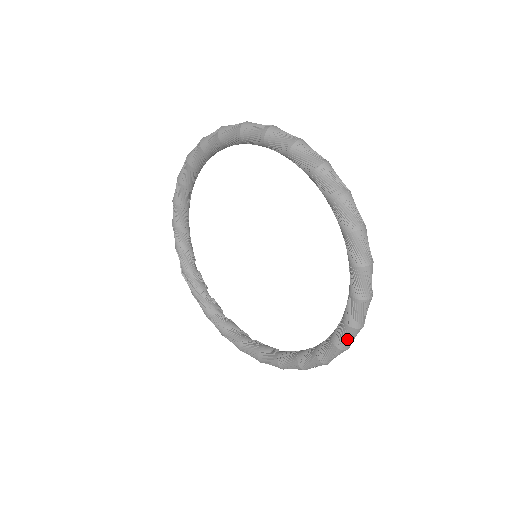
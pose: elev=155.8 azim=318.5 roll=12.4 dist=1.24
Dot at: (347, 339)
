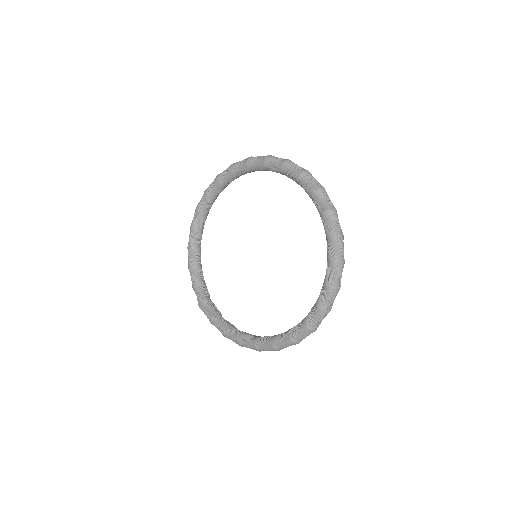
Dot at: (335, 276)
